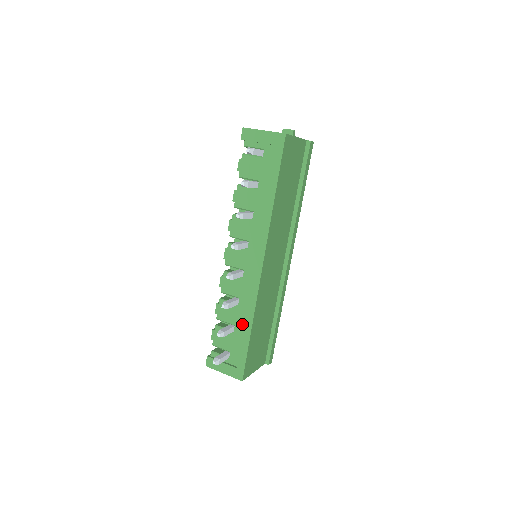
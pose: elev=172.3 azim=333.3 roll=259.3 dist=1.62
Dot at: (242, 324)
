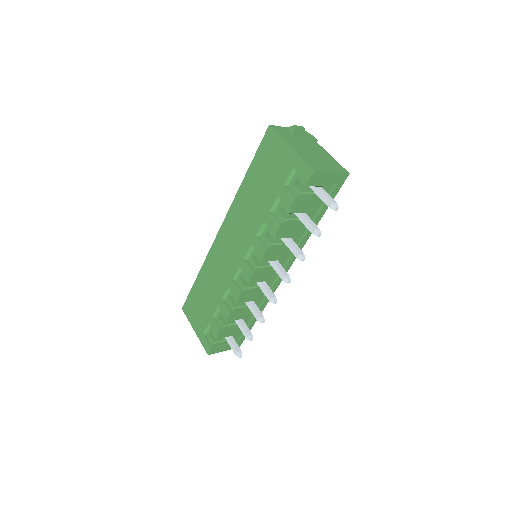
Dot at: (250, 315)
